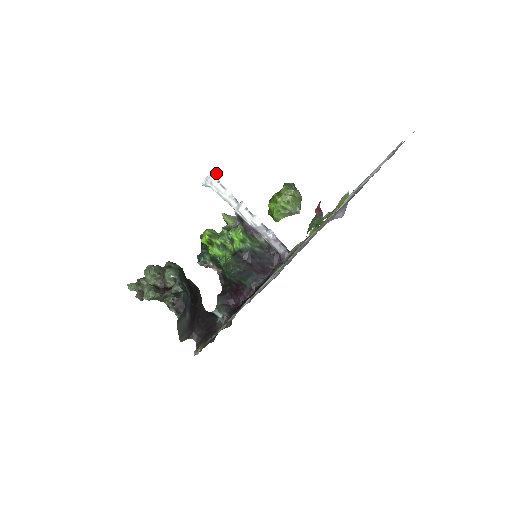
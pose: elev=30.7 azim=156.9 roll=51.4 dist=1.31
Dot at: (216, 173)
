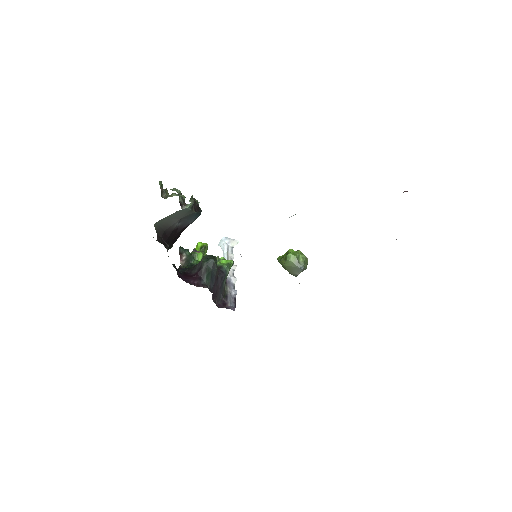
Dot at: occluded
